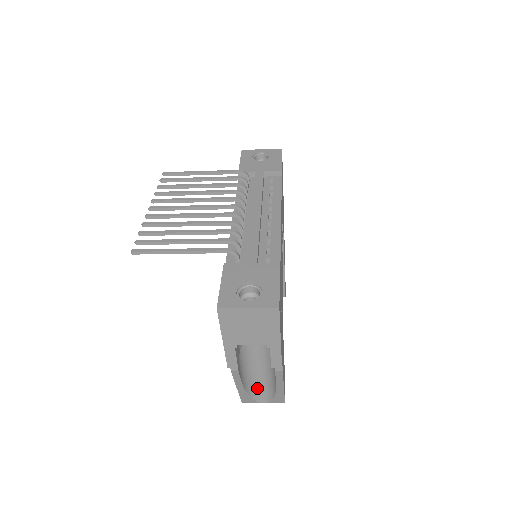
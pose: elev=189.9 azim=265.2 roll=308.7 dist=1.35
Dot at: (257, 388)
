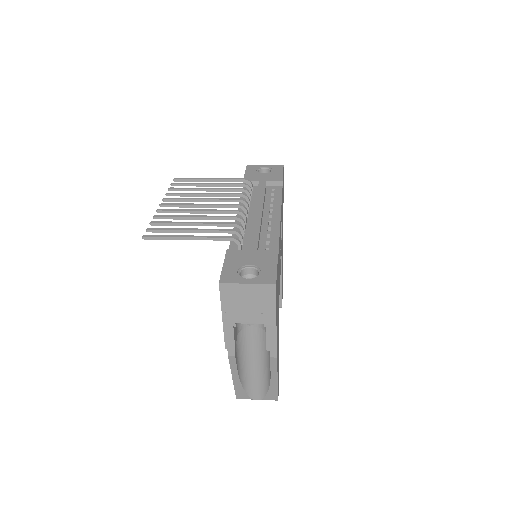
Dot at: (252, 382)
